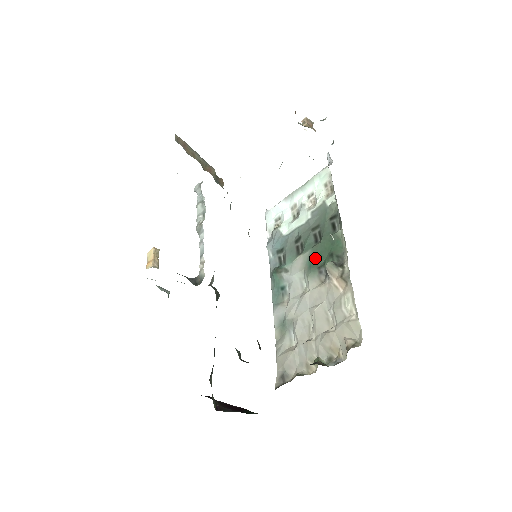
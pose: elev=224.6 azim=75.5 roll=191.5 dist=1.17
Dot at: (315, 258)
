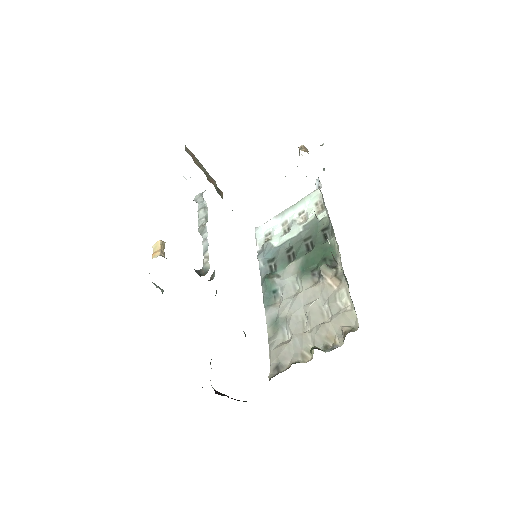
Dot at: (308, 263)
